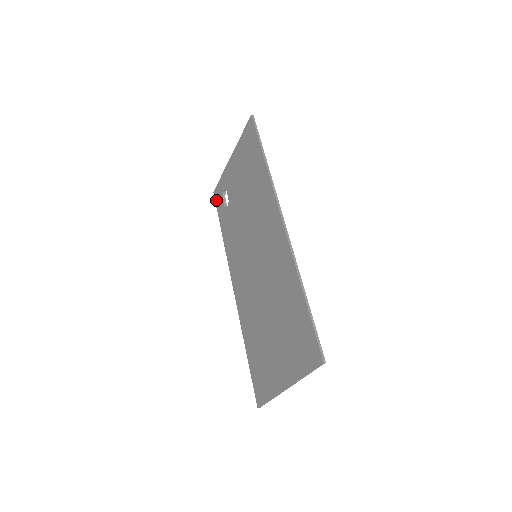
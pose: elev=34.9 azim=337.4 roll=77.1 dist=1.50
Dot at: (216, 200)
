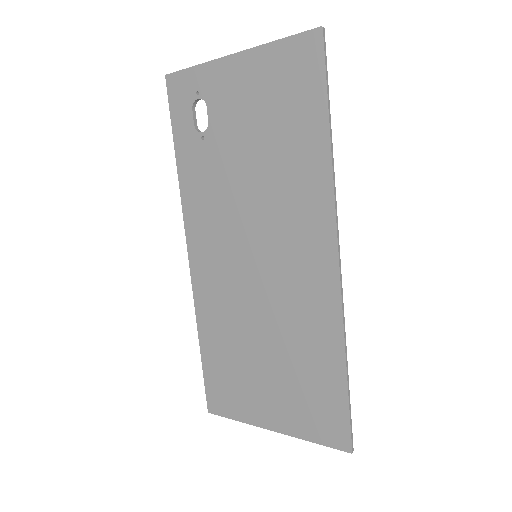
Dot at: (171, 96)
